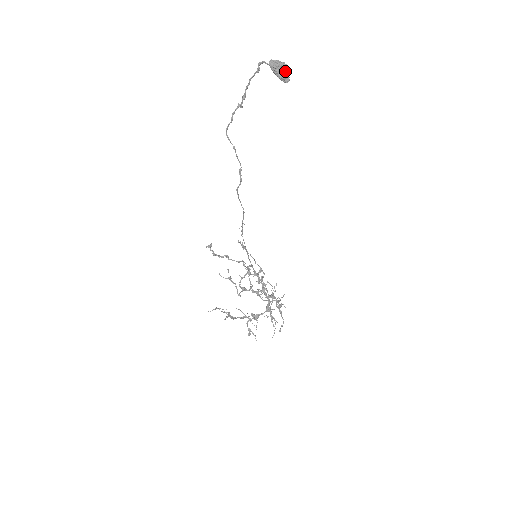
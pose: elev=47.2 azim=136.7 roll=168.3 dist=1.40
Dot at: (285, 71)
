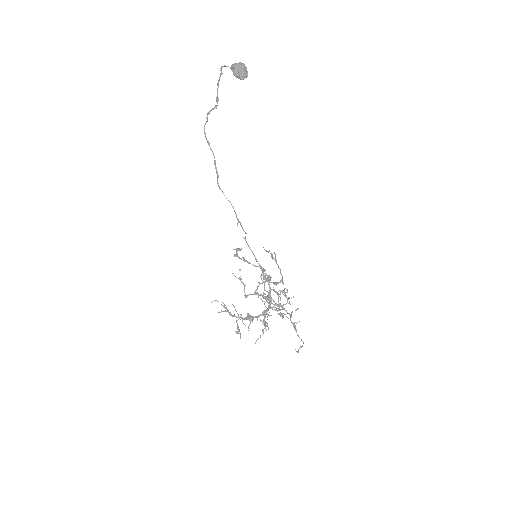
Dot at: (240, 70)
